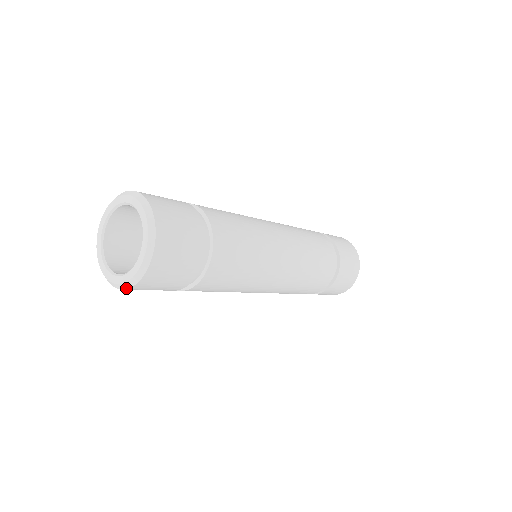
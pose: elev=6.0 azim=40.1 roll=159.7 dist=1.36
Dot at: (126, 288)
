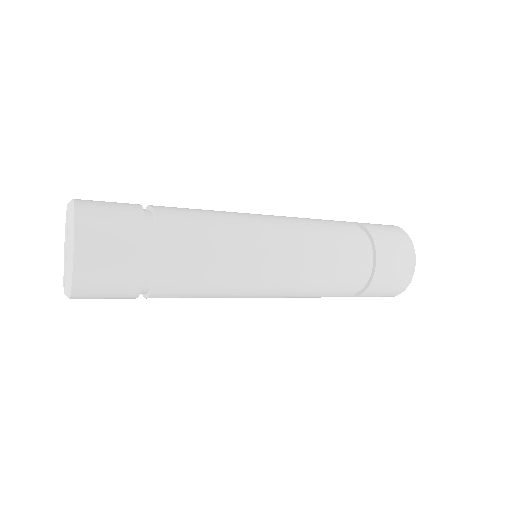
Dot at: occluded
